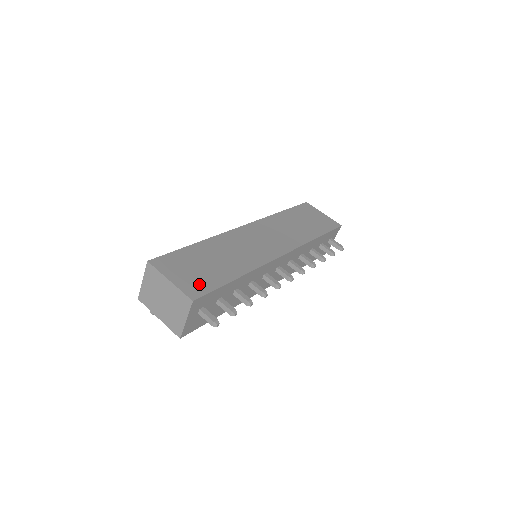
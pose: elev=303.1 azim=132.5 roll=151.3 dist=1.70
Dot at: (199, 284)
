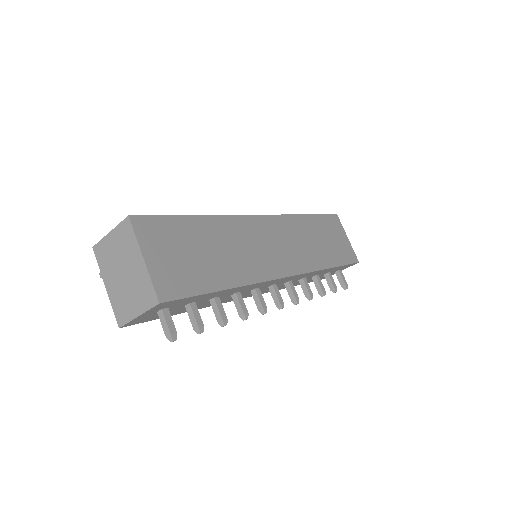
Dot at: (178, 279)
